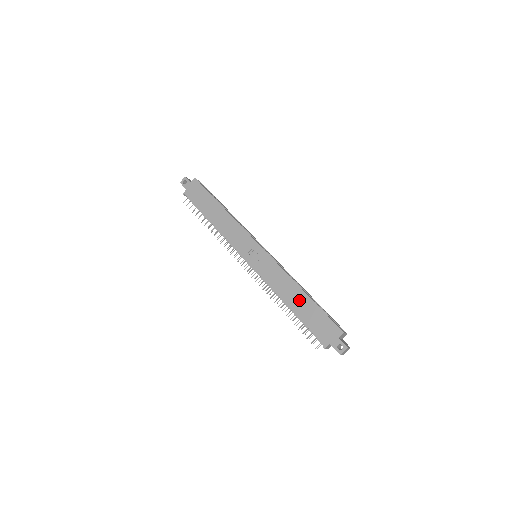
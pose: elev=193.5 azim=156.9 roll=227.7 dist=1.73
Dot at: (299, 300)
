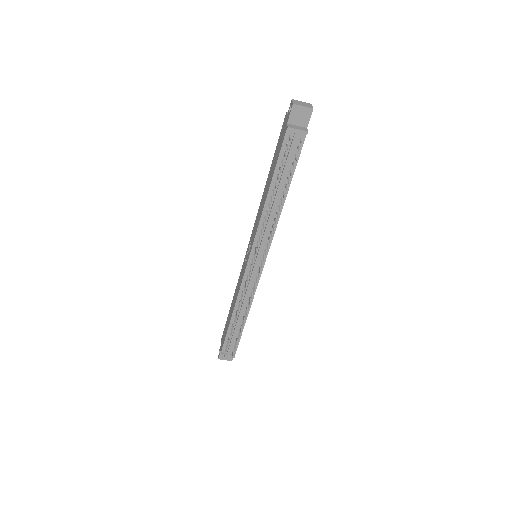
Dot at: (268, 182)
